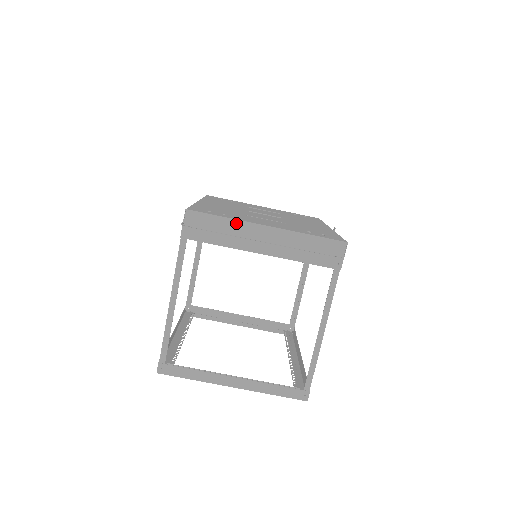
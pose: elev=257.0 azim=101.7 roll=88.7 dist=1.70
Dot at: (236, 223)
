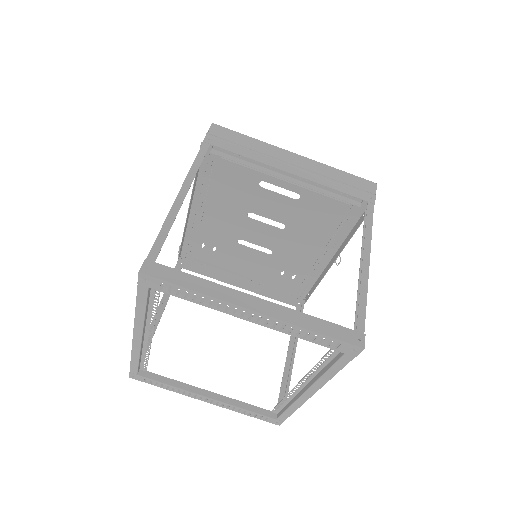
Dot at: (264, 144)
